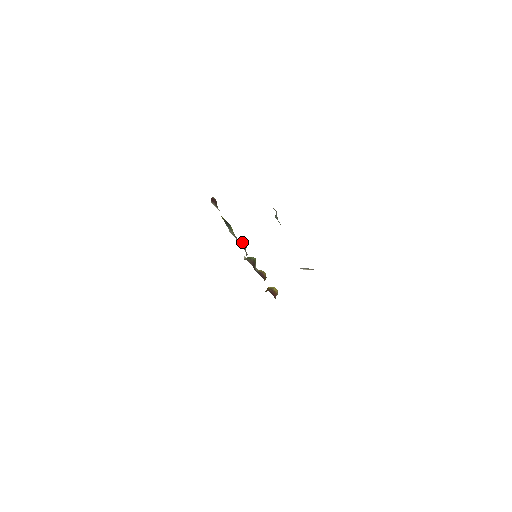
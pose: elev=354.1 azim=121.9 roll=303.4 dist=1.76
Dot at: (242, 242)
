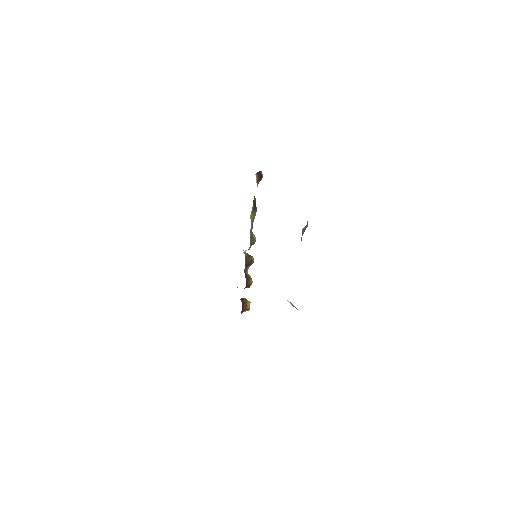
Dot at: (254, 235)
